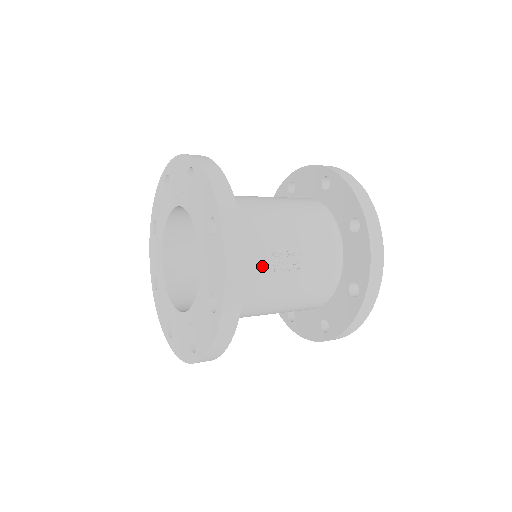
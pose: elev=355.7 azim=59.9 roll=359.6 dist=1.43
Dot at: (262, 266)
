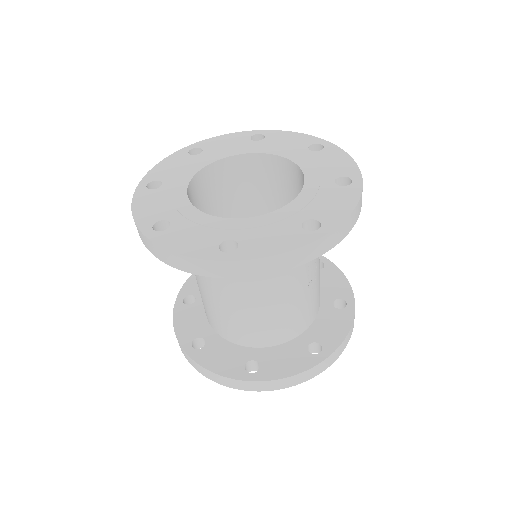
Dot at: occluded
